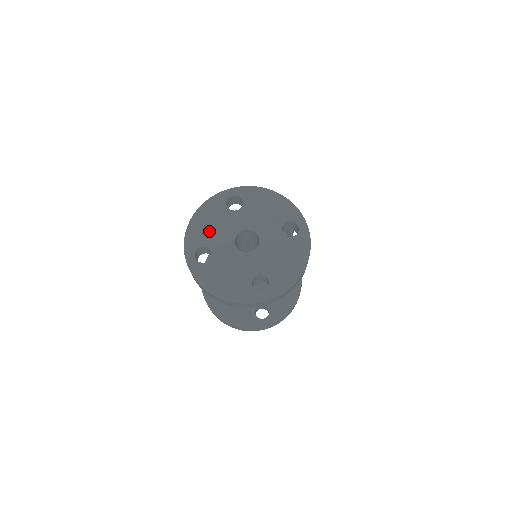
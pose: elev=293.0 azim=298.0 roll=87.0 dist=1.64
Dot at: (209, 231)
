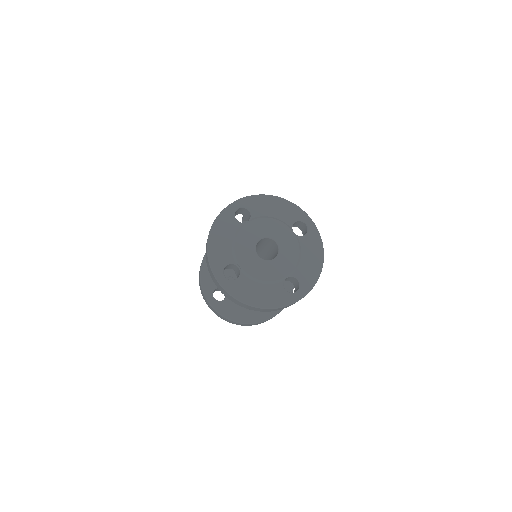
Dot at: (229, 248)
